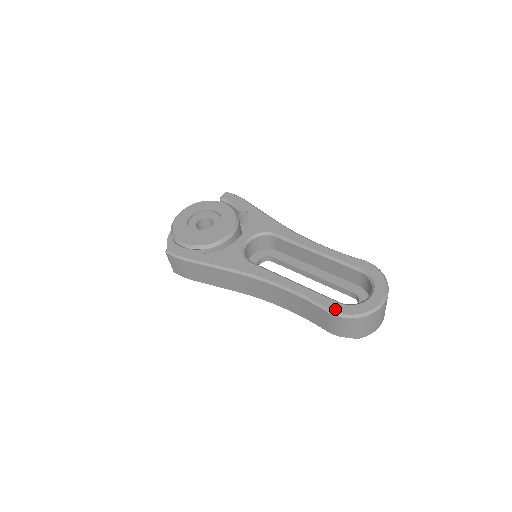
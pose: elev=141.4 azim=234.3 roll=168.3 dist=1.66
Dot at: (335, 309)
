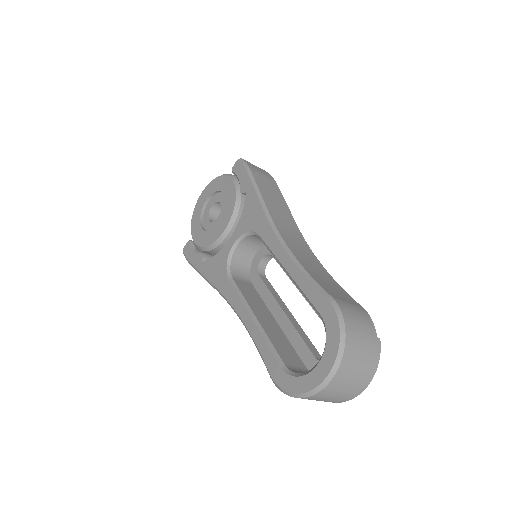
Dot at: (274, 376)
